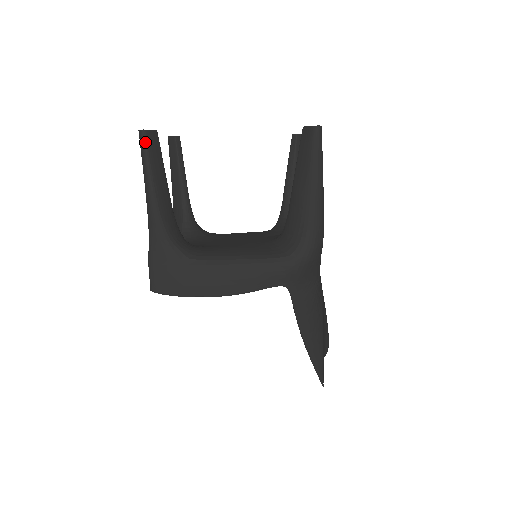
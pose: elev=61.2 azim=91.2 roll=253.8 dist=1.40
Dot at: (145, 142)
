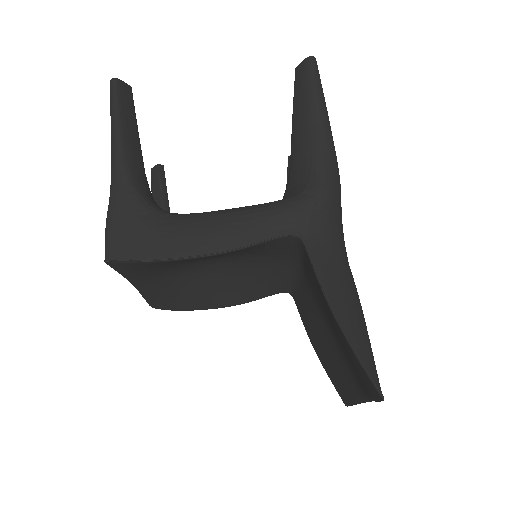
Dot at: (115, 89)
